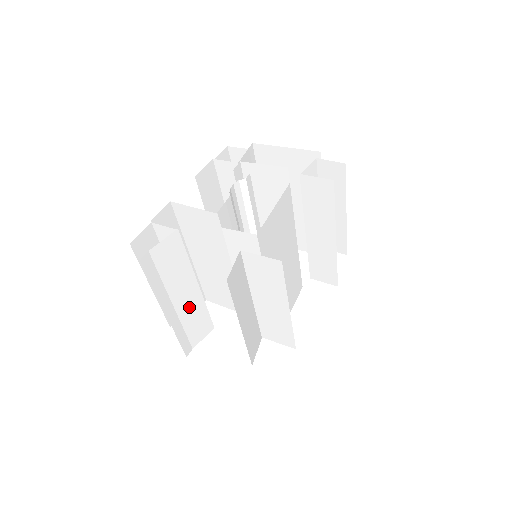
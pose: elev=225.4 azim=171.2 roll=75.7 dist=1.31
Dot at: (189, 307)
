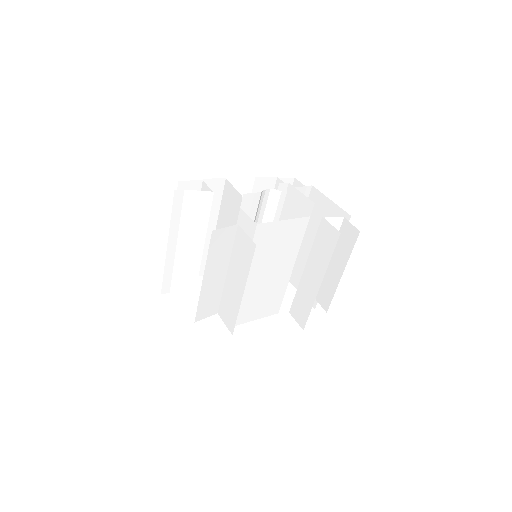
Dot at: (187, 257)
